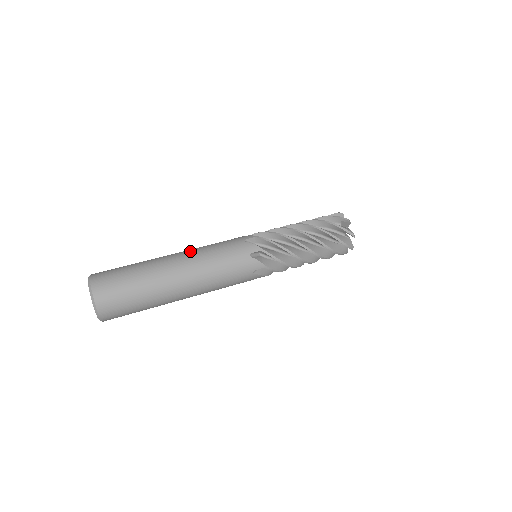
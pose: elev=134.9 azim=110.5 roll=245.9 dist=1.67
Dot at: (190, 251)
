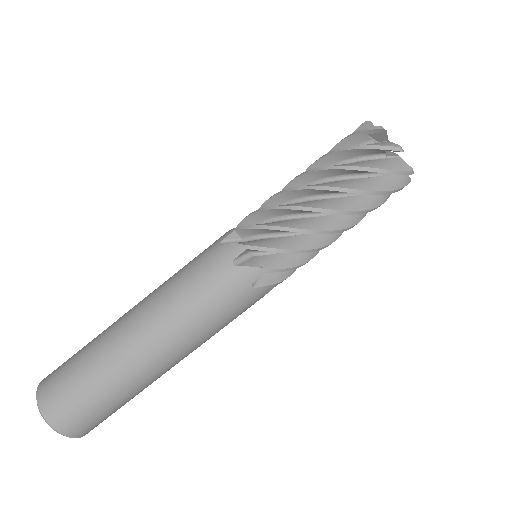
Dot at: (151, 294)
